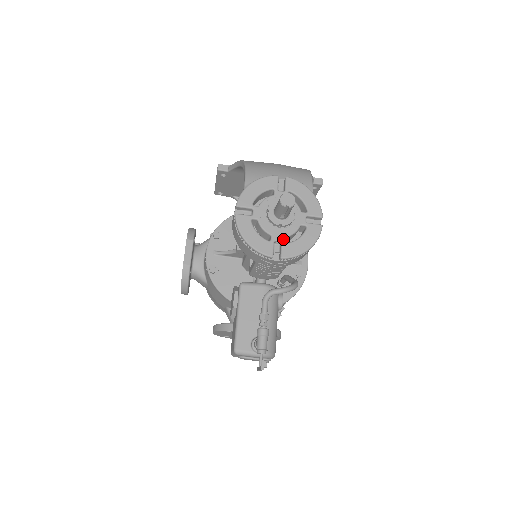
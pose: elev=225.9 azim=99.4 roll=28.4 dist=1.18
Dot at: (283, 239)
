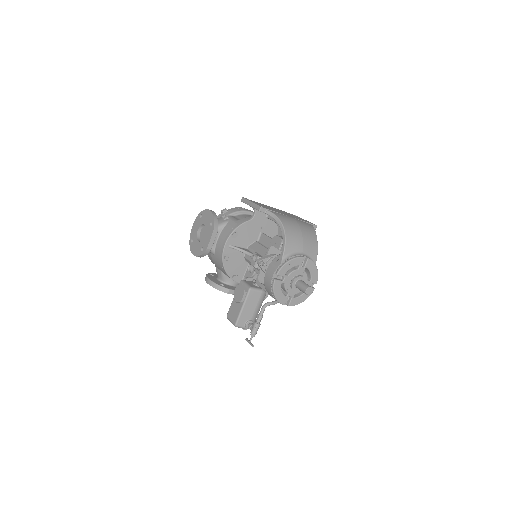
Dot at: (293, 296)
